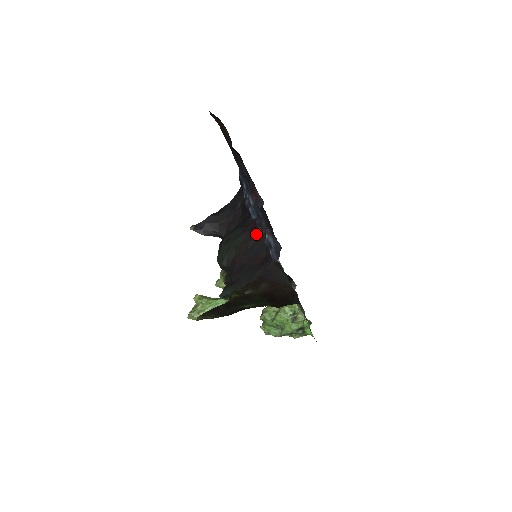
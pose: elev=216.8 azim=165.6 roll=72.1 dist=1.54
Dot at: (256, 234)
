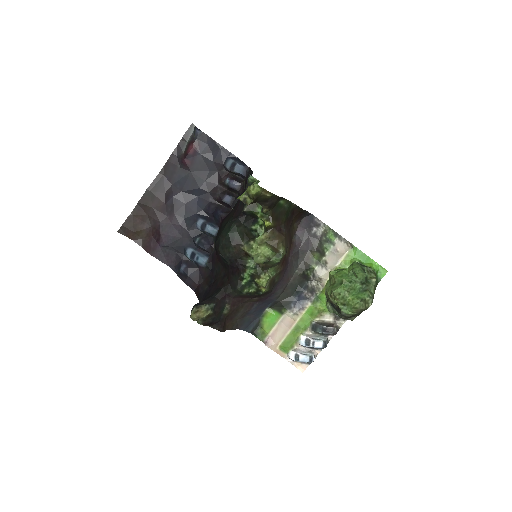
Dot at: occluded
